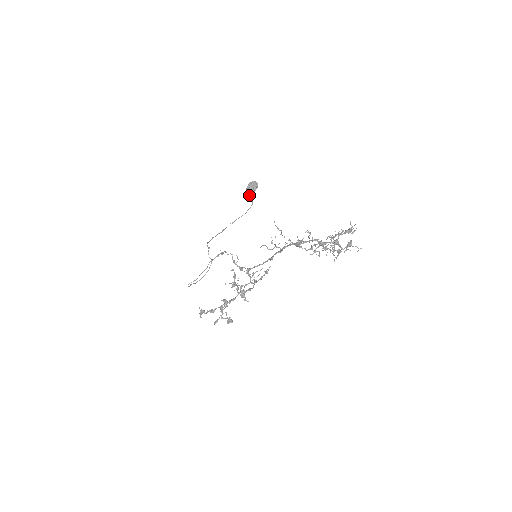
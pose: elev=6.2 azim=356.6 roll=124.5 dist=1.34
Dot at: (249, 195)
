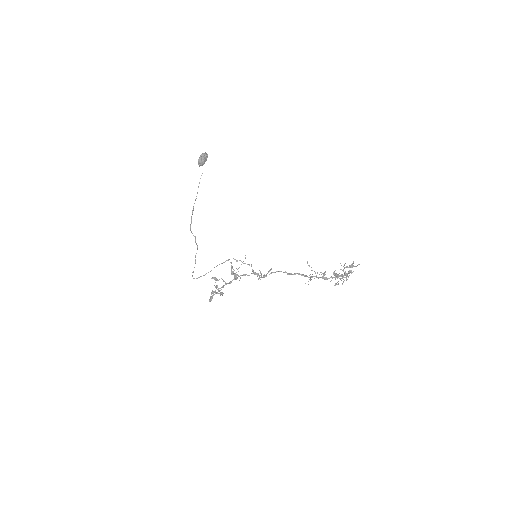
Dot at: occluded
